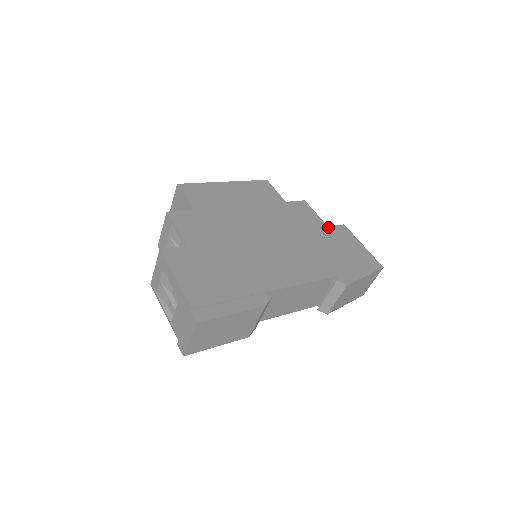
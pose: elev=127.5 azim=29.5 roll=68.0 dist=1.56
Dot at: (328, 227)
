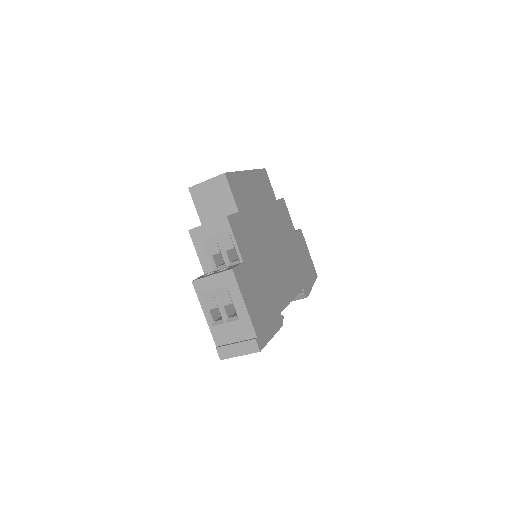
Dot at: (296, 232)
